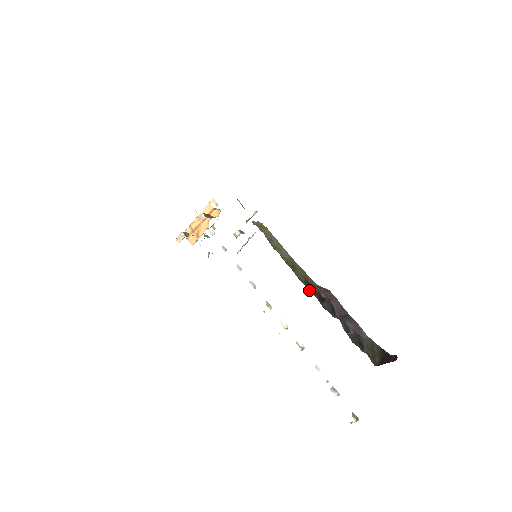
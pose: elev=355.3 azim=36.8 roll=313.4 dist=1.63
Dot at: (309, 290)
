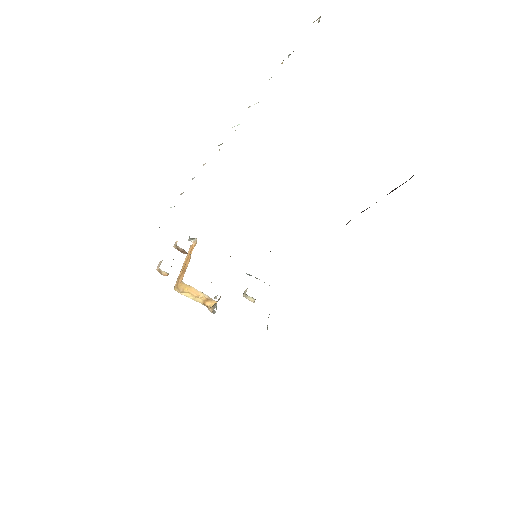
Dot at: occluded
